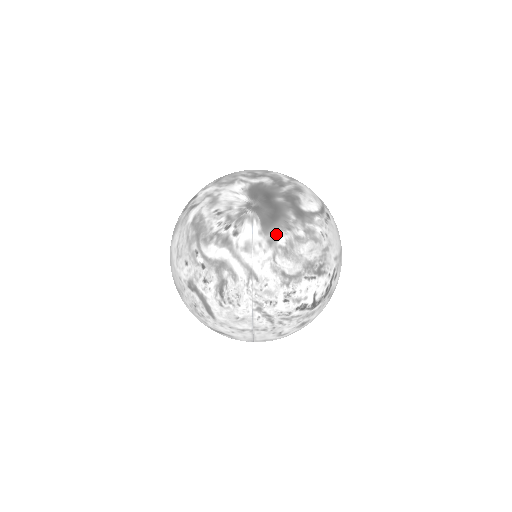
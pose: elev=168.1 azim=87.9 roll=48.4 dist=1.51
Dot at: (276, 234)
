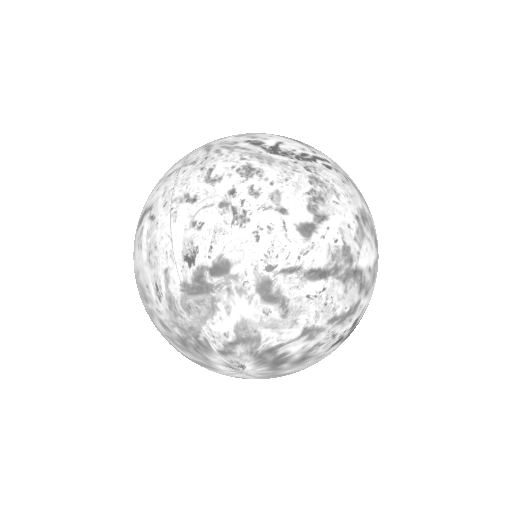
Dot at: occluded
